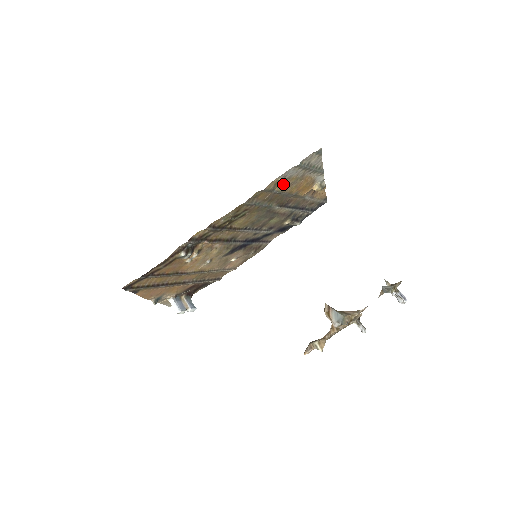
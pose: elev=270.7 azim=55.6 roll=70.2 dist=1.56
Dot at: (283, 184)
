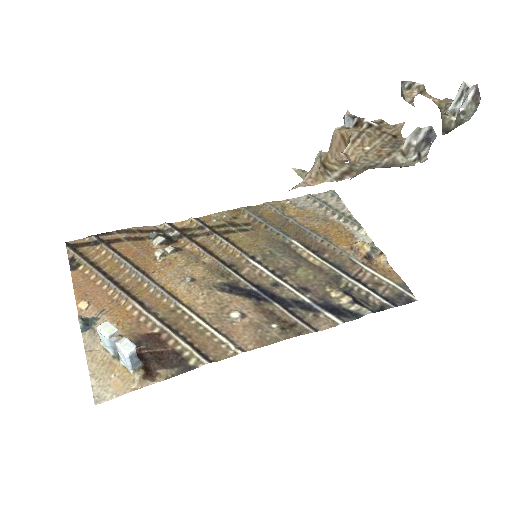
Dot at: (296, 213)
